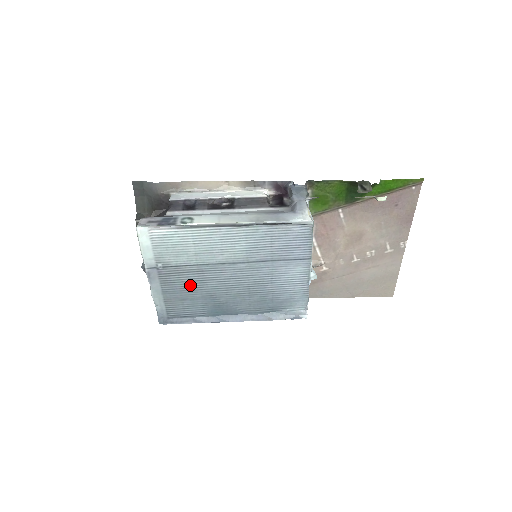
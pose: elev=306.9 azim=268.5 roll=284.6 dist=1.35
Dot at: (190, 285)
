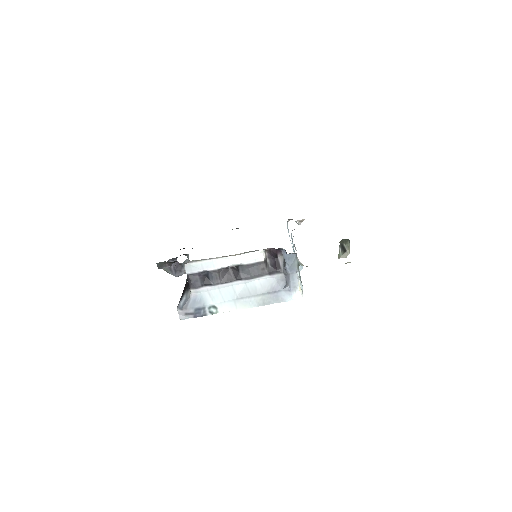
Dot at: occluded
